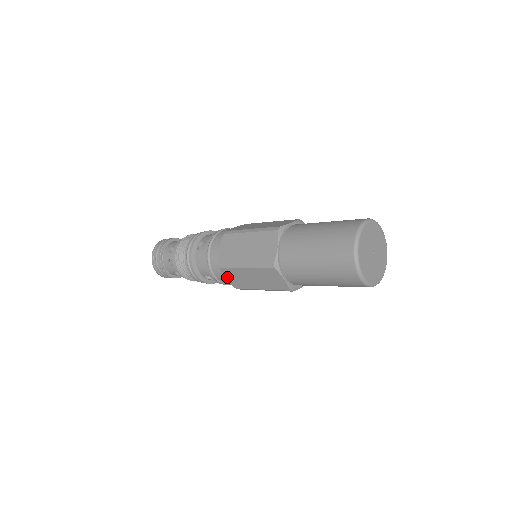
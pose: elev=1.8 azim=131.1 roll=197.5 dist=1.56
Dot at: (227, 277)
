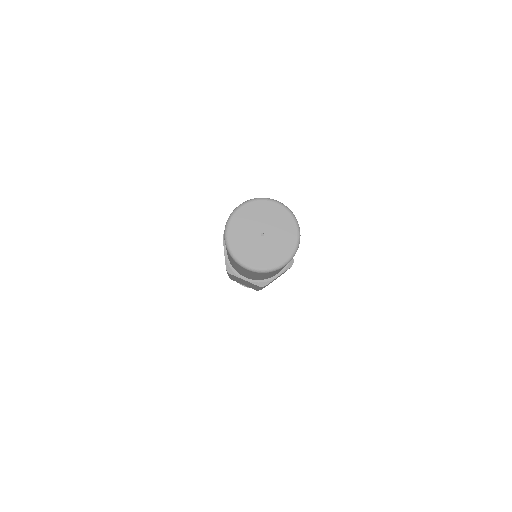
Dot at: (242, 284)
